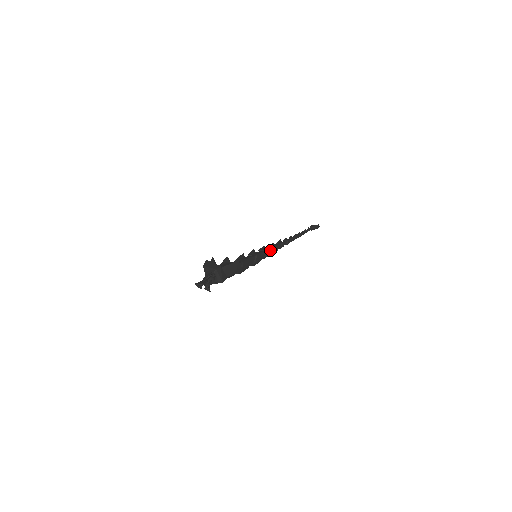
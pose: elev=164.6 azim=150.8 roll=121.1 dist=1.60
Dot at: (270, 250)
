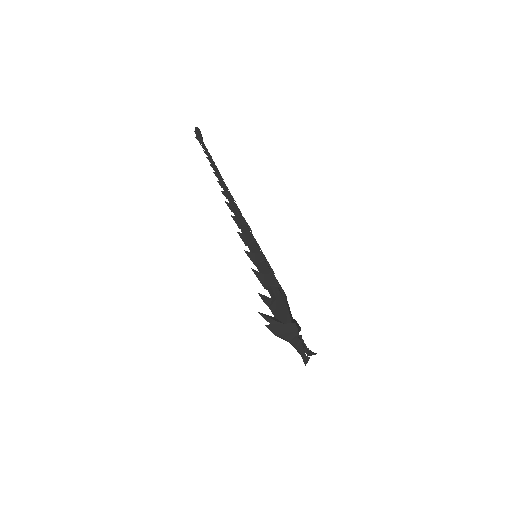
Dot at: (250, 233)
